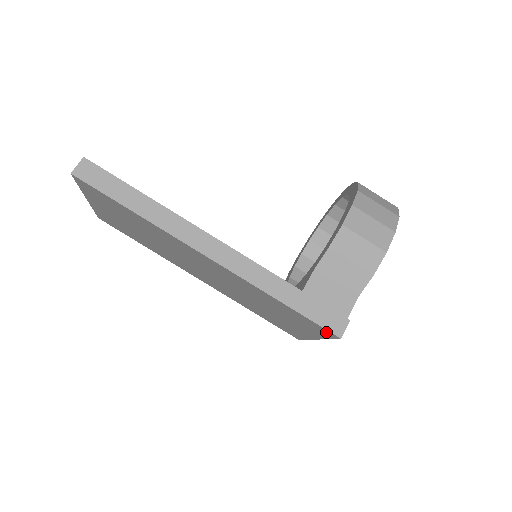
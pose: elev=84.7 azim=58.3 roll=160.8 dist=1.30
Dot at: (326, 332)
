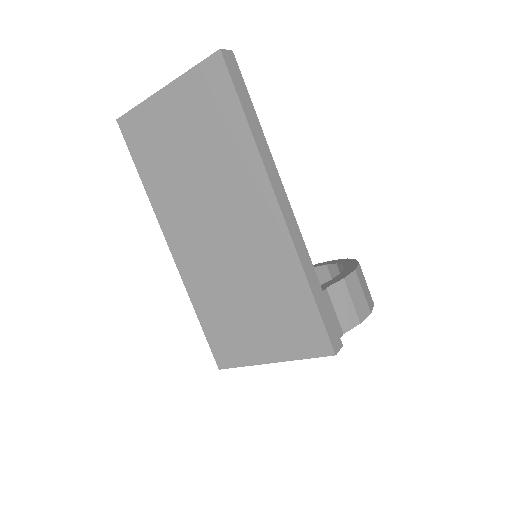
Dot at: (321, 344)
